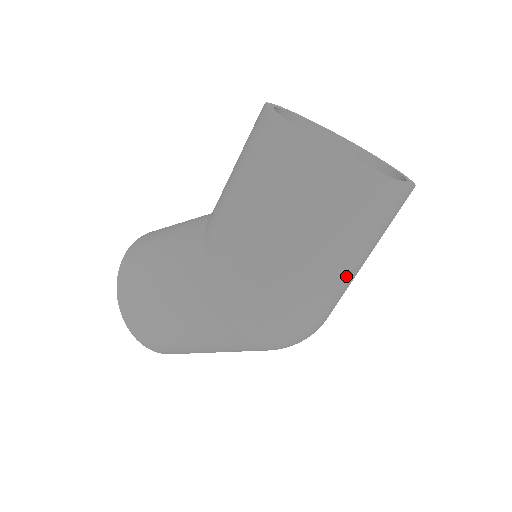
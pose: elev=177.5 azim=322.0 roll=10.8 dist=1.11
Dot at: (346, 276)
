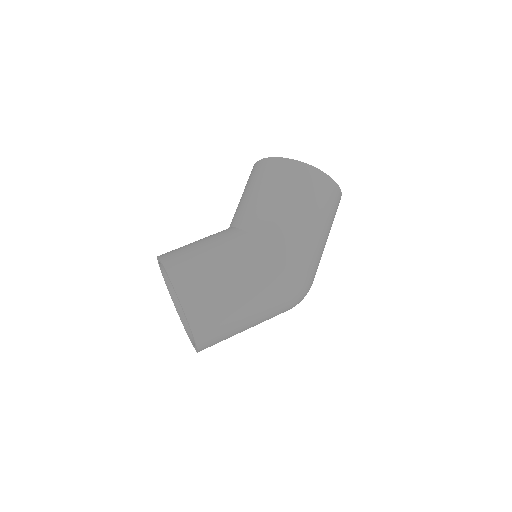
Dot at: occluded
